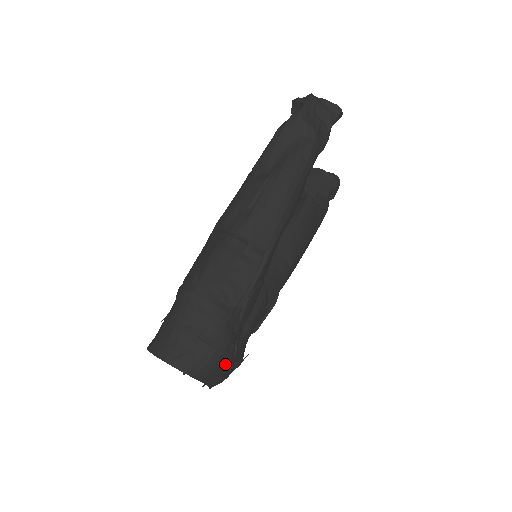
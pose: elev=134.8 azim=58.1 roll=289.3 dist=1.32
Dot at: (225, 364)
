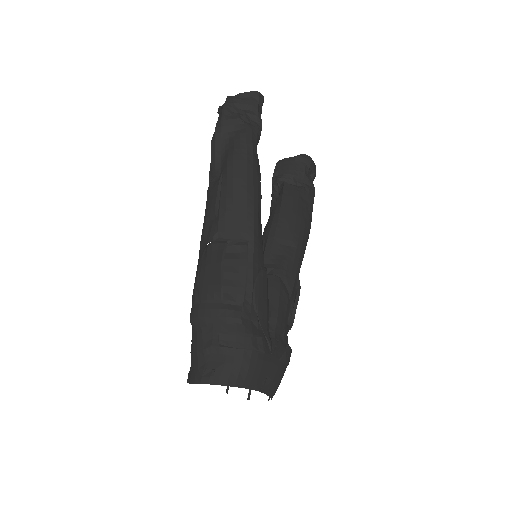
Dot at: (263, 361)
